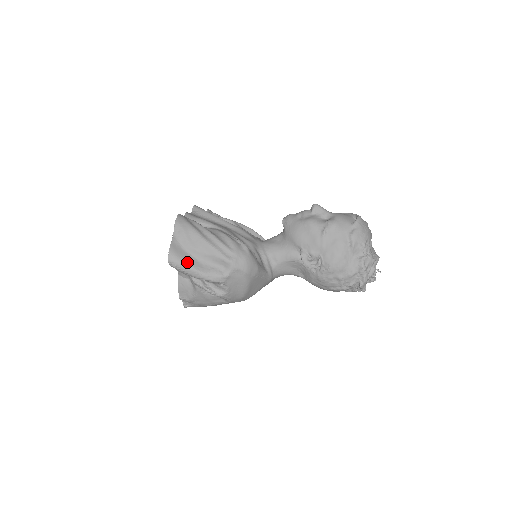
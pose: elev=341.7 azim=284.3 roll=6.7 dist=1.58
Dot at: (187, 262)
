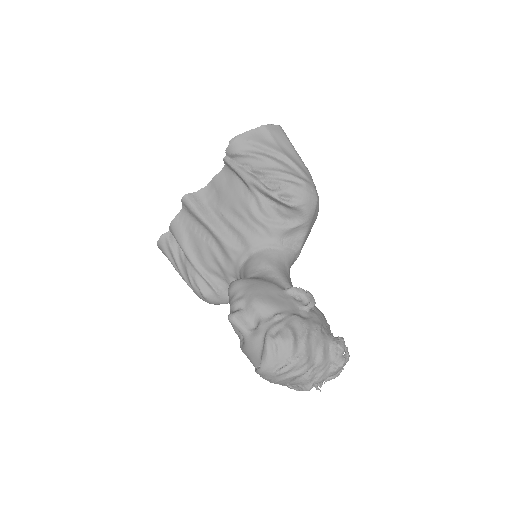
Dot at: occluded
